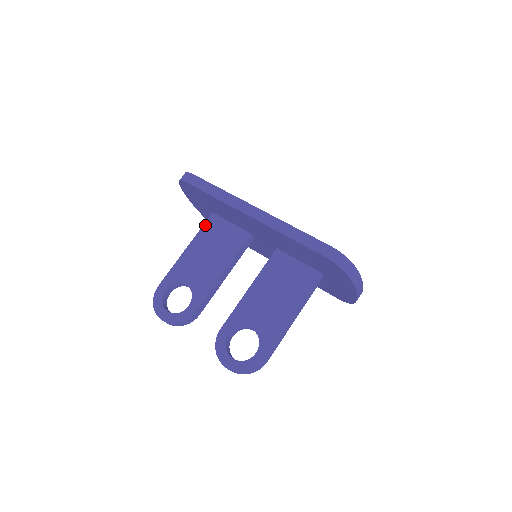
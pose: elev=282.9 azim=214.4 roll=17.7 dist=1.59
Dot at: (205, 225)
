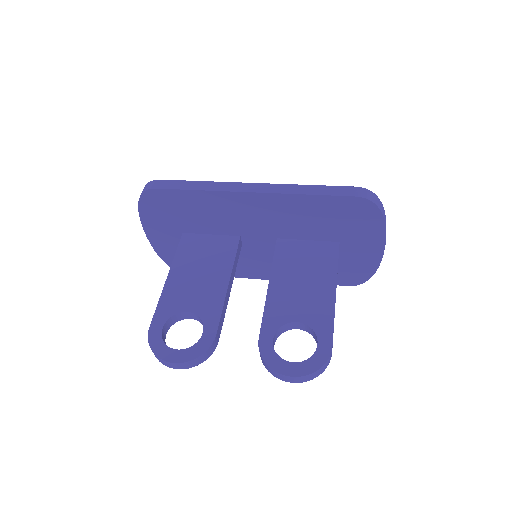
Dot at: (180, 247)
